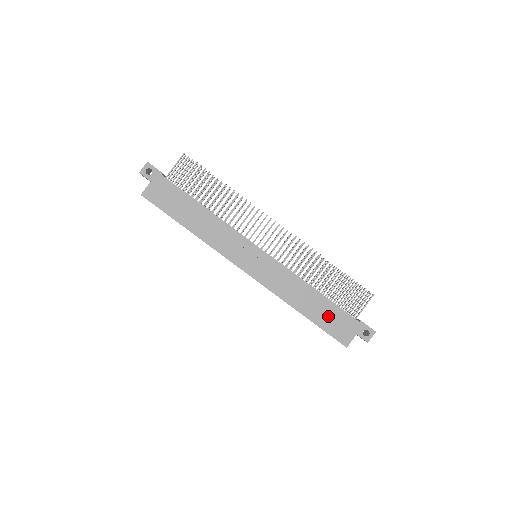
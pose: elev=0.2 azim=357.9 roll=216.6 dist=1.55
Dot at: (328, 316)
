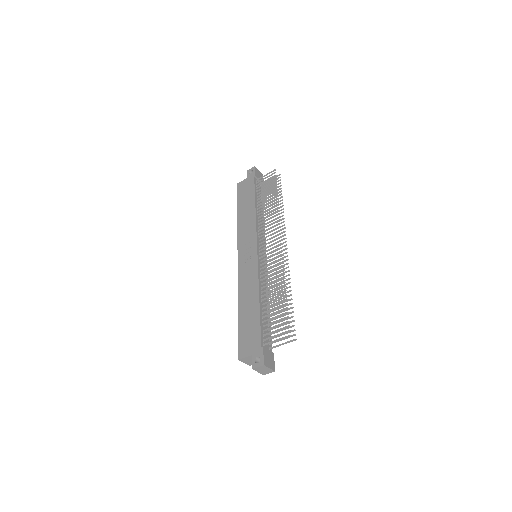
Dot at: (249, 325)
